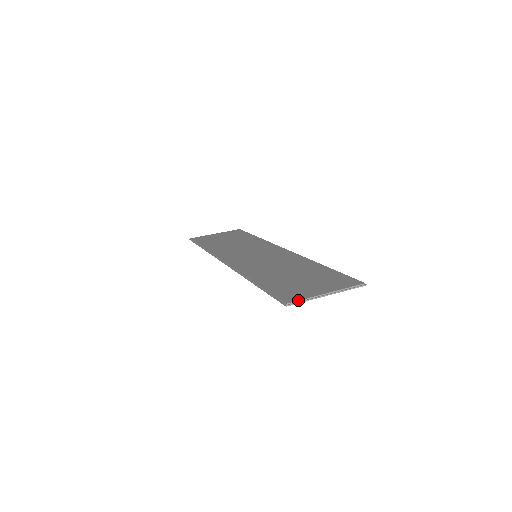
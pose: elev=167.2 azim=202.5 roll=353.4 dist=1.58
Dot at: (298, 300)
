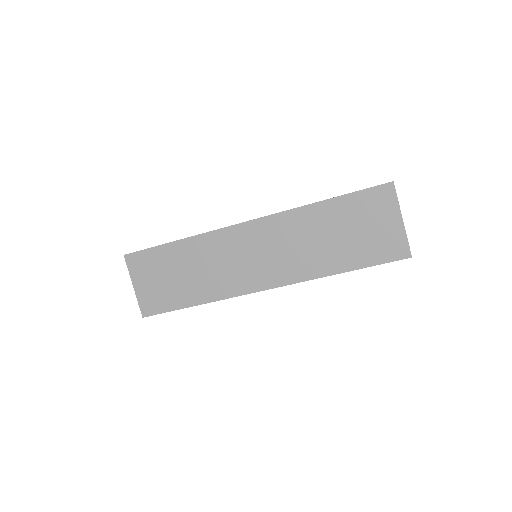
Dot at: (395, 193)
